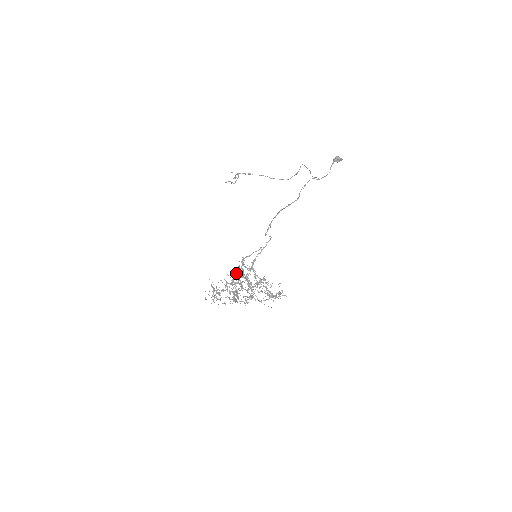
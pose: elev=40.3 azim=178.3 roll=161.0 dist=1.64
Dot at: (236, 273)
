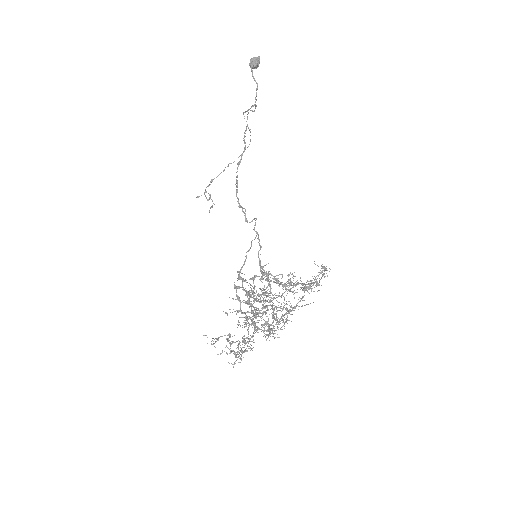
Dot at: (237, 299)
